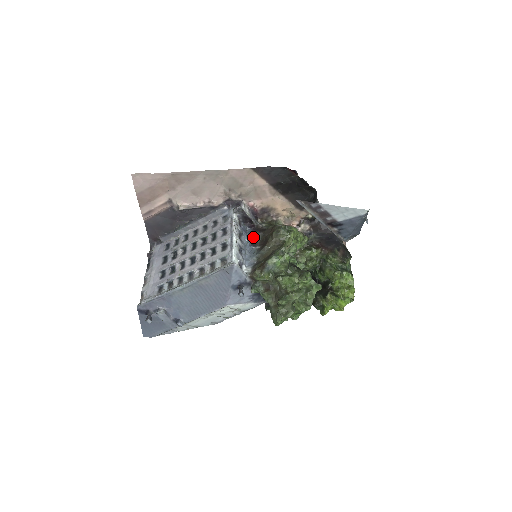
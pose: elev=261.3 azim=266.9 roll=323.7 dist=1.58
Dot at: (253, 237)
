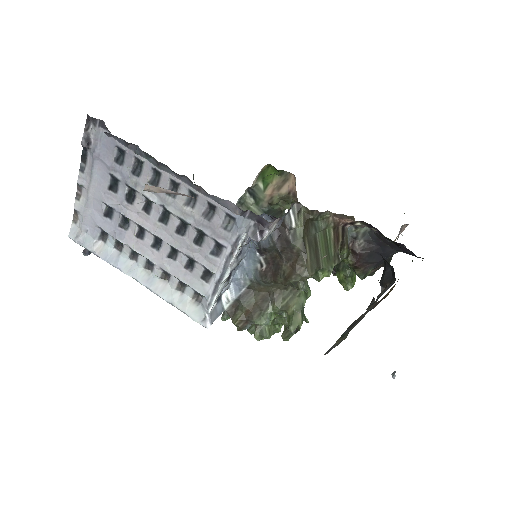
Dot at: (264, 242)
